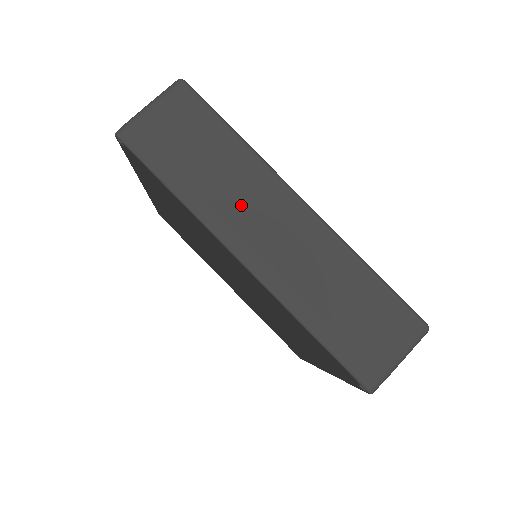
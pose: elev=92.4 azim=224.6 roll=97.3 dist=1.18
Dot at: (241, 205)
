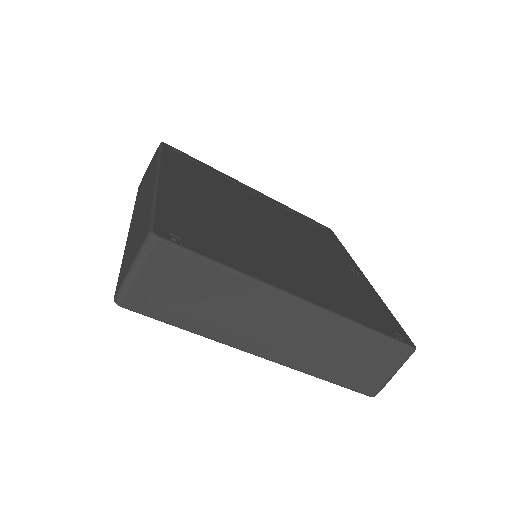
Dot at: (249, 322)
